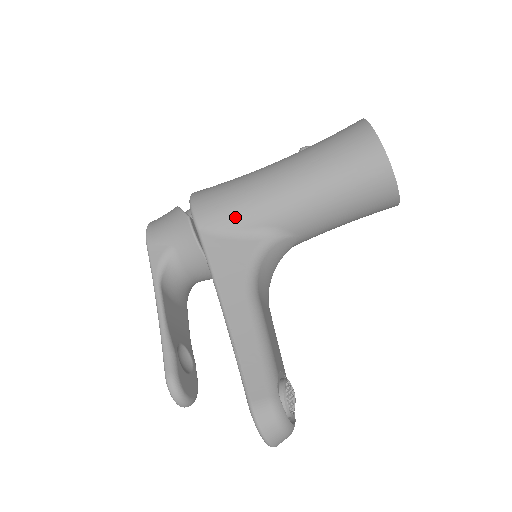
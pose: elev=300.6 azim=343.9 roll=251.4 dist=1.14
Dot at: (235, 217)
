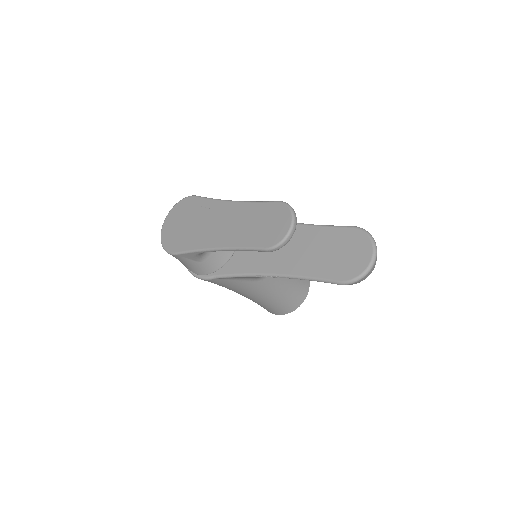
Dot at: occluded
